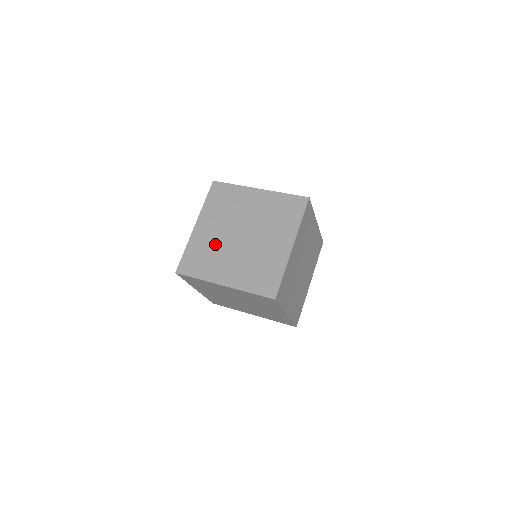
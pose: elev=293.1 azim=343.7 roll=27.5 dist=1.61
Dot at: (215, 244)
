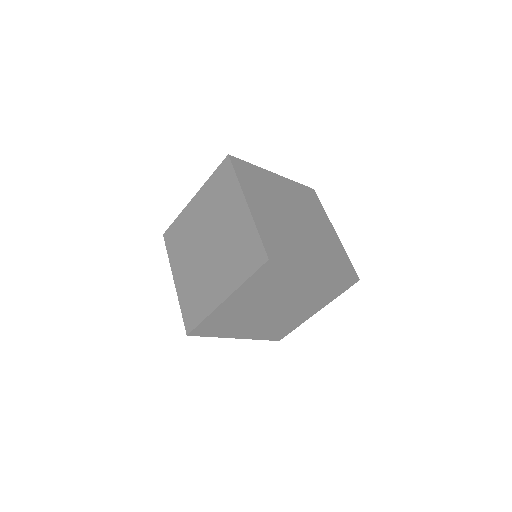
Dot at: (274, 193)
